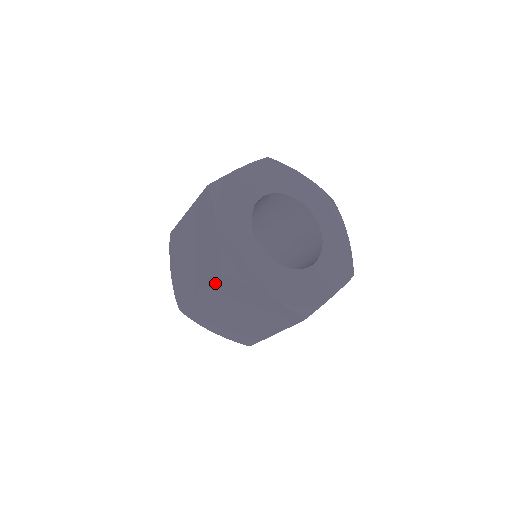
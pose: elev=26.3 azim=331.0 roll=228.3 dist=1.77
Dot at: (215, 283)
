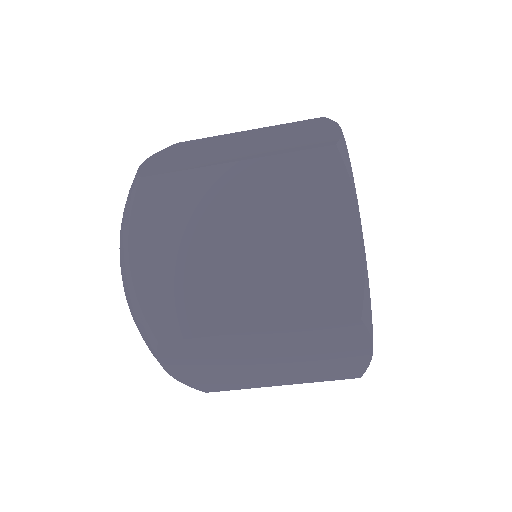
Dot at: (300, 155)
